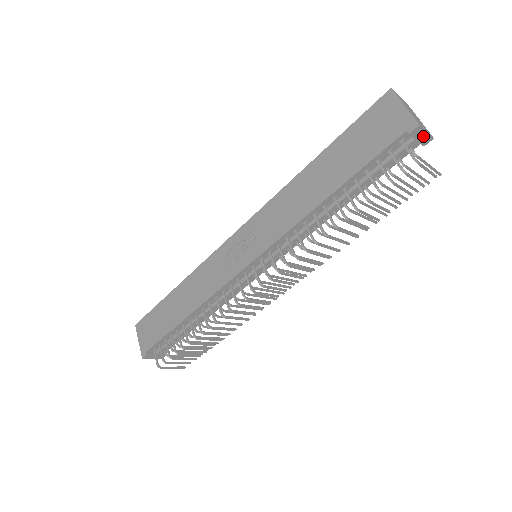
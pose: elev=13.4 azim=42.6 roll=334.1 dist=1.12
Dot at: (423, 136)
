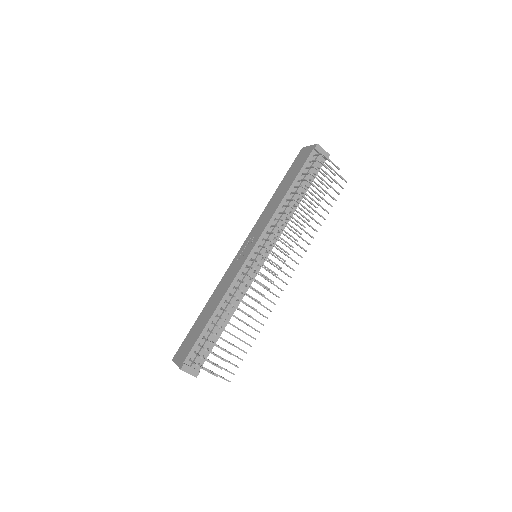
Dot at: (323, 152)
